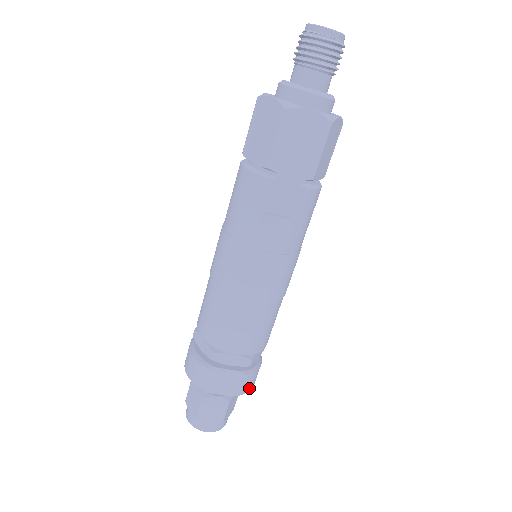
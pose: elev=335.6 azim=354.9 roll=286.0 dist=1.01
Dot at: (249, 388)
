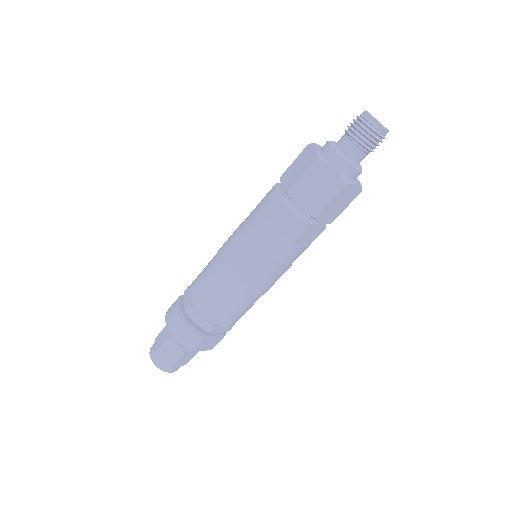
Dot at: occluded
